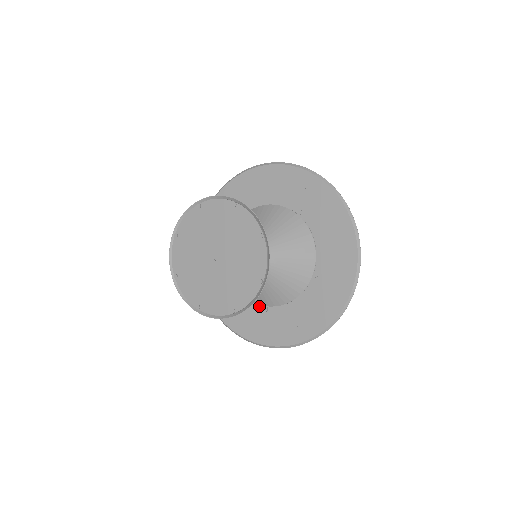
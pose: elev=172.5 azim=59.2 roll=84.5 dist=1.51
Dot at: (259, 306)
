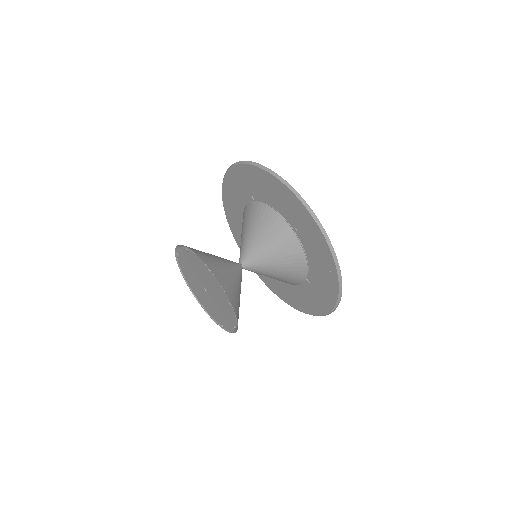
Dot at: occluded
